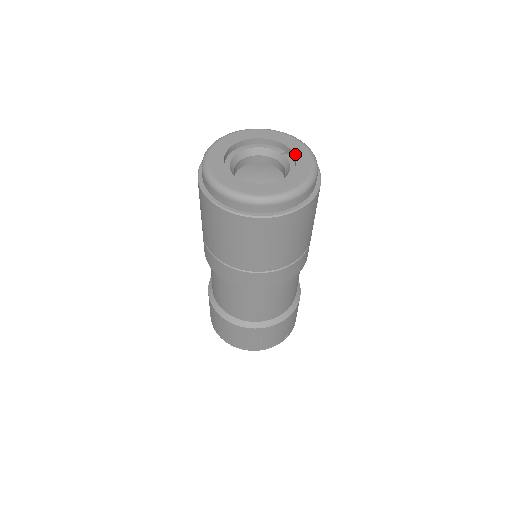
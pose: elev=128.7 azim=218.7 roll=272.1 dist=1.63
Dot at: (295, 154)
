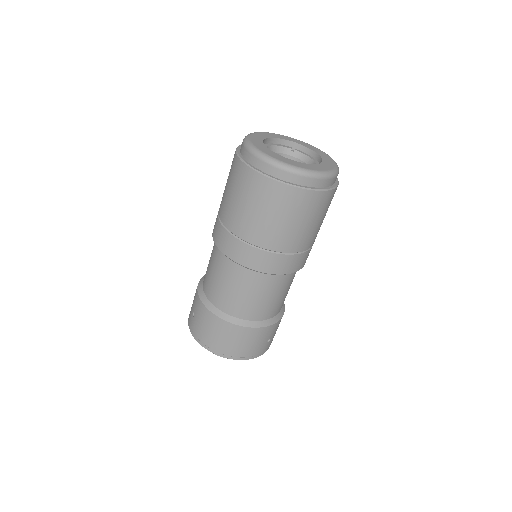
Dot at: (307, 147)
